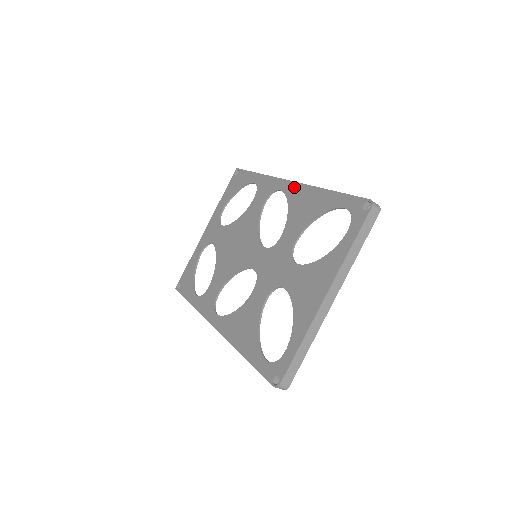
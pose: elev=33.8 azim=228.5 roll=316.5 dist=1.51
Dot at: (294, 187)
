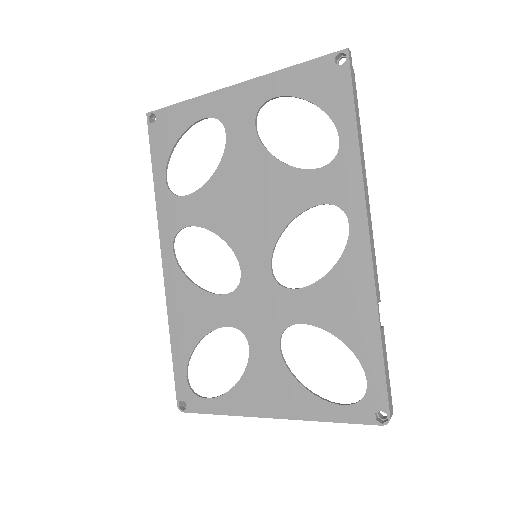
Dot at: (363, 256)
